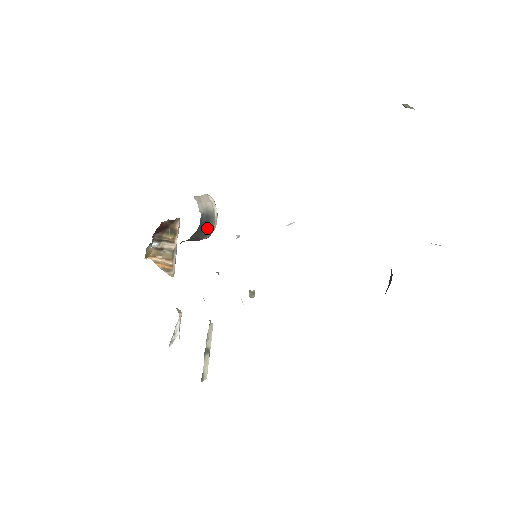
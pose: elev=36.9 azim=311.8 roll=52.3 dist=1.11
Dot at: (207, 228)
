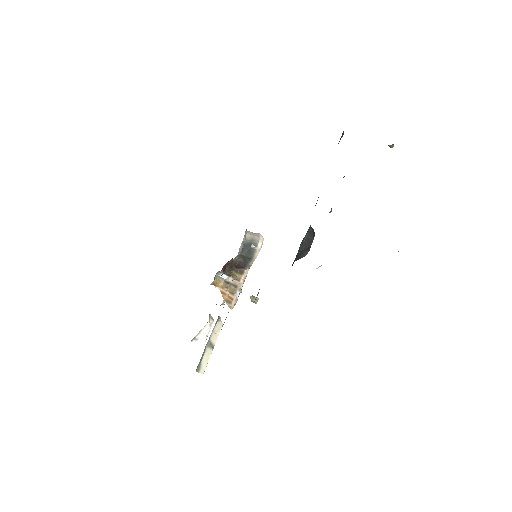
Dot at: (249, 254)
